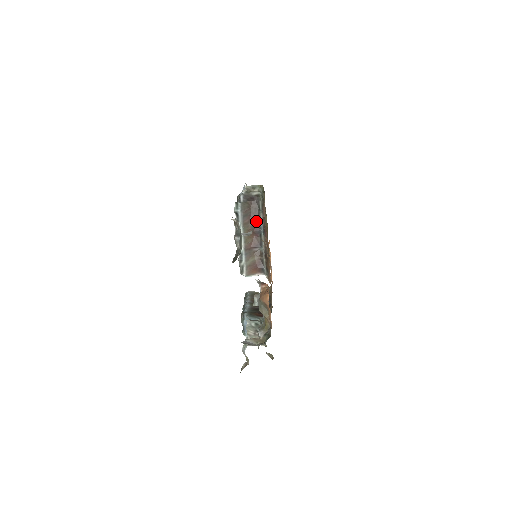
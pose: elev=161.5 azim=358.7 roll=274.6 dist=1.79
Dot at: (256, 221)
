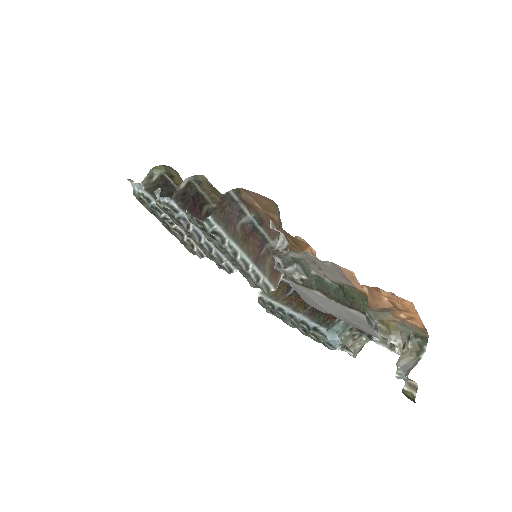
Dot at: (241, 219)
